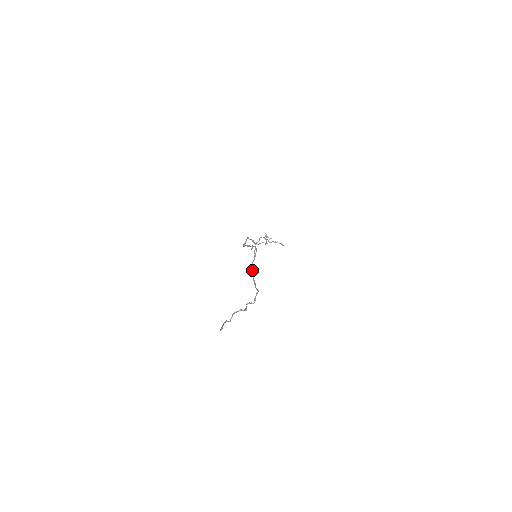
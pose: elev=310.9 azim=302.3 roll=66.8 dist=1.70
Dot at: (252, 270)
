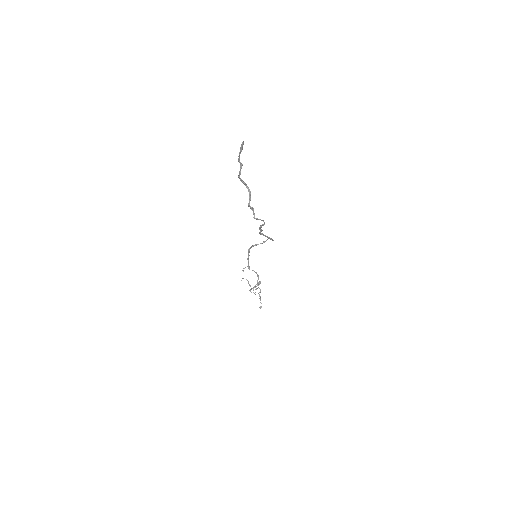
Dot at: (262, 230)
